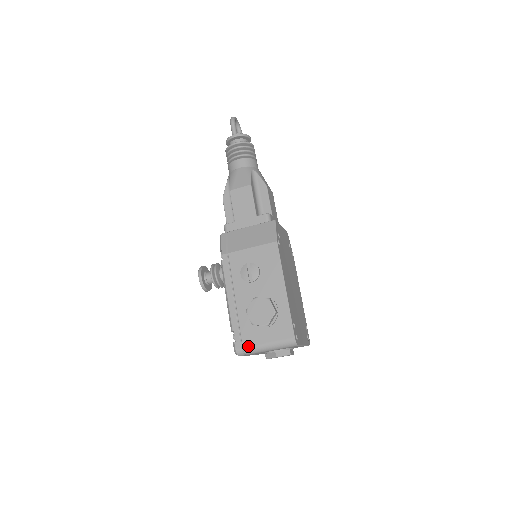
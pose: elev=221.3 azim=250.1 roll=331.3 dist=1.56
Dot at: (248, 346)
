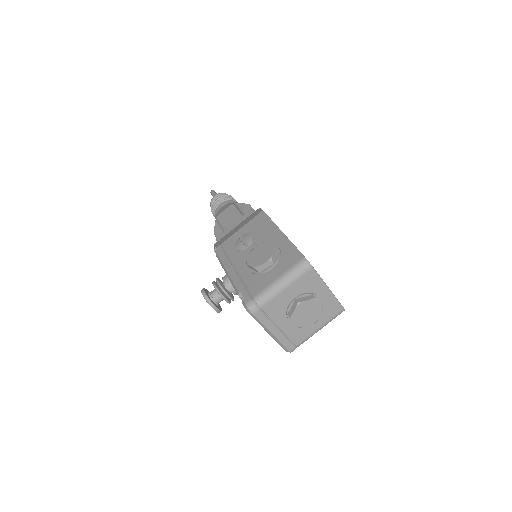
Dot at: (258, 293)
